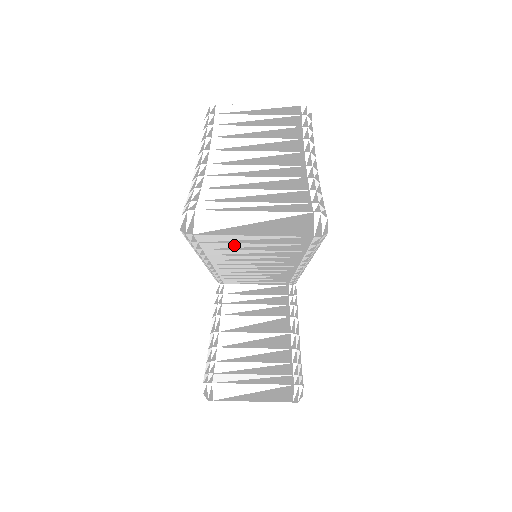
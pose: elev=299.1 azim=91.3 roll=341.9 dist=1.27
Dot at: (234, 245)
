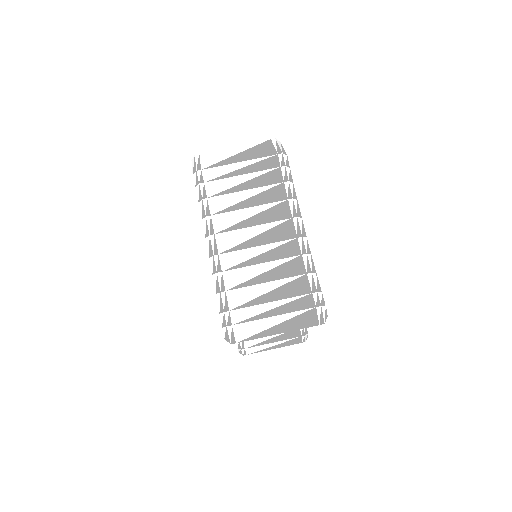
Dot at: occluded
